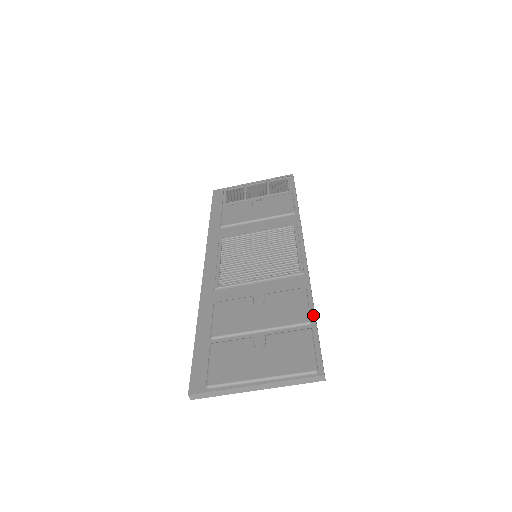
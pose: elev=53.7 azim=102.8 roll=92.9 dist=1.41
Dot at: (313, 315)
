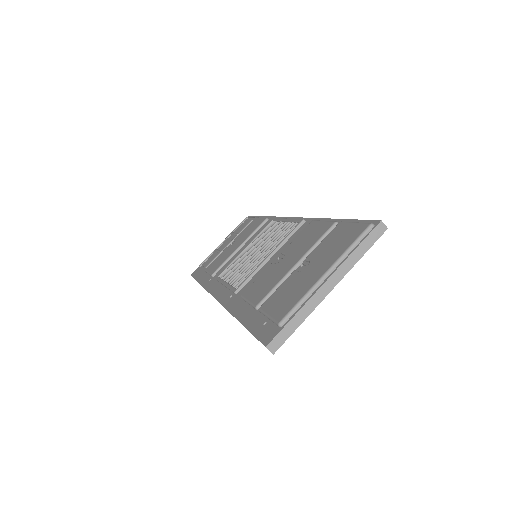
Dot at: (335, 220)
